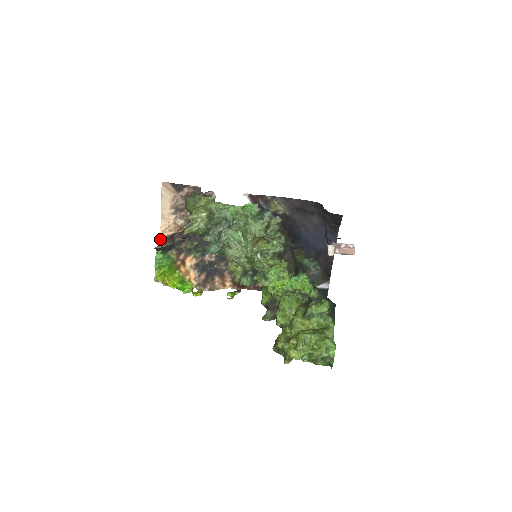
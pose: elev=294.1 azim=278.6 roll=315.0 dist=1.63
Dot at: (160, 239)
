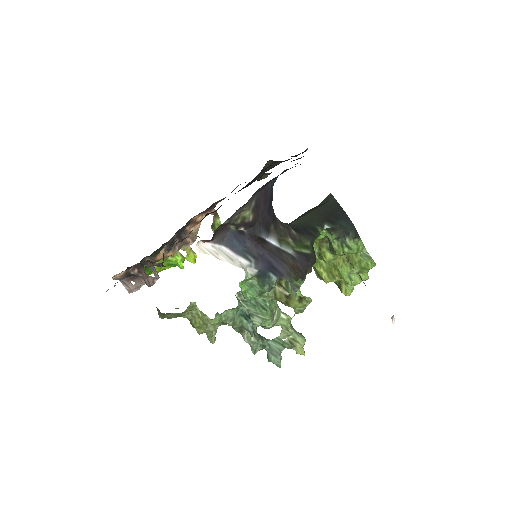
Dot at: occluded
